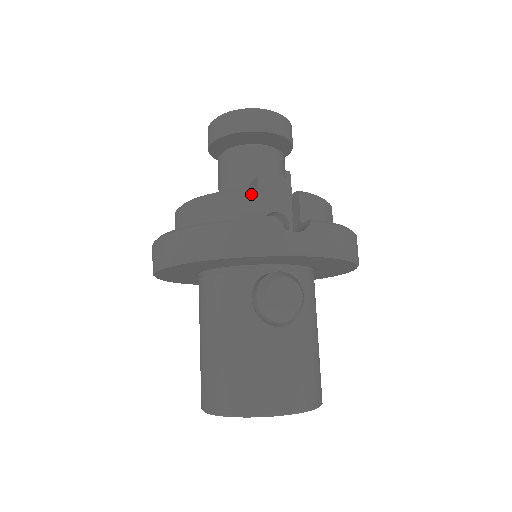
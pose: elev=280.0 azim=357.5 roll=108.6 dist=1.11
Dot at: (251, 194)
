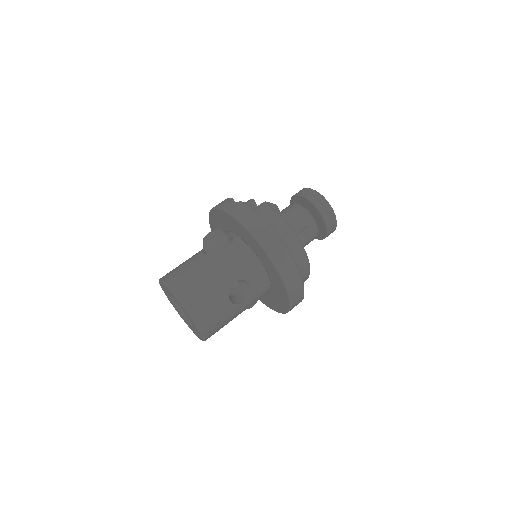
Dot at: occluded
